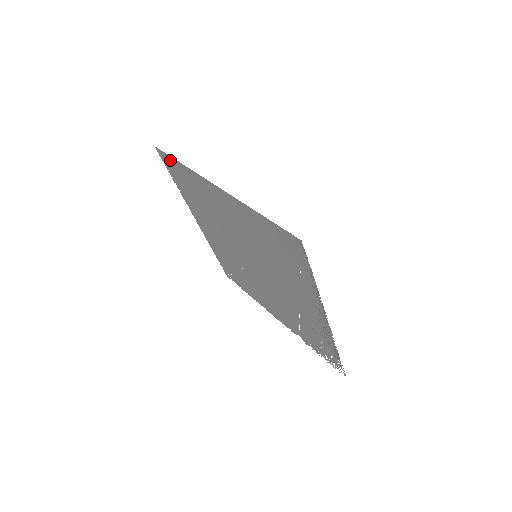
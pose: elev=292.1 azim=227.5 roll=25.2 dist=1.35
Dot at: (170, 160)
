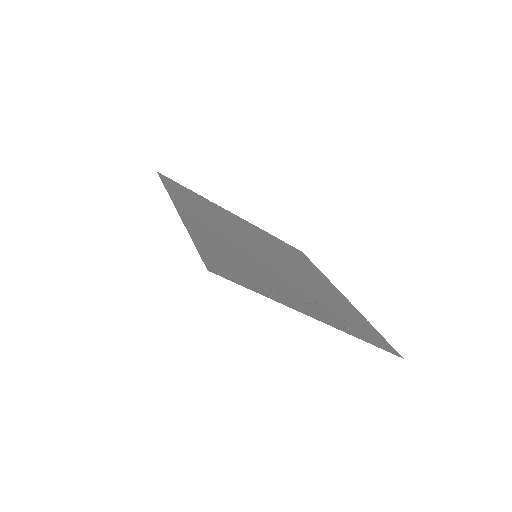
Dot at: (167, 183)
